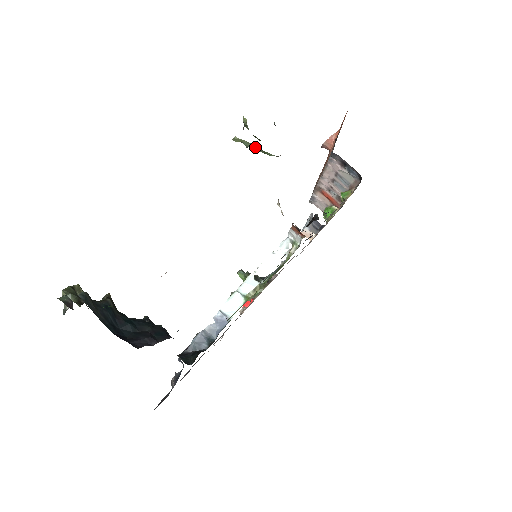
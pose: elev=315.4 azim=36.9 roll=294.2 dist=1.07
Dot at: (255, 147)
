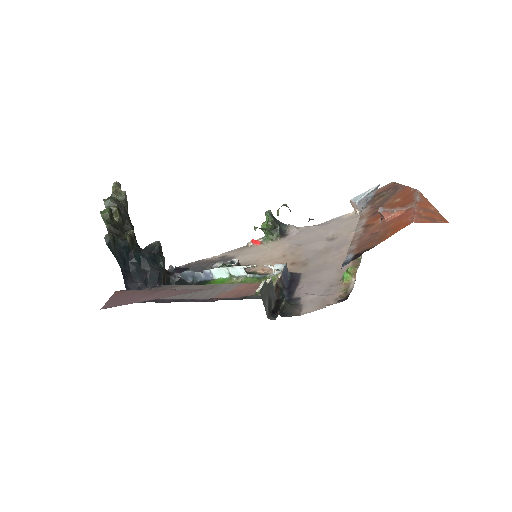
Dot at: occluded
